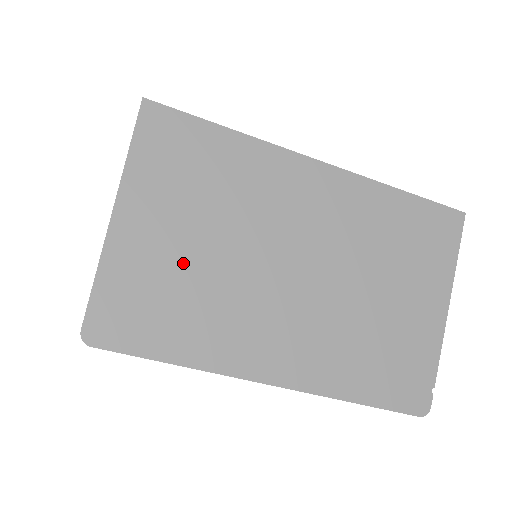
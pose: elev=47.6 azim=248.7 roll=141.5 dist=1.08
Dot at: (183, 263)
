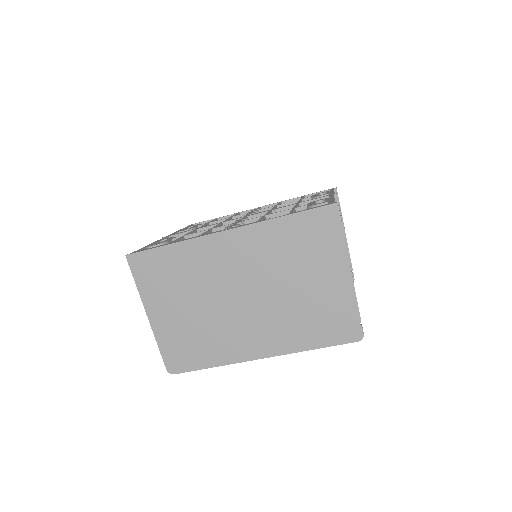
Dot at: (189, 322)
